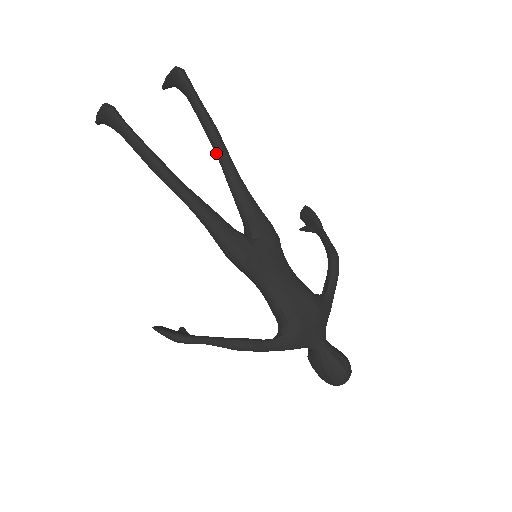
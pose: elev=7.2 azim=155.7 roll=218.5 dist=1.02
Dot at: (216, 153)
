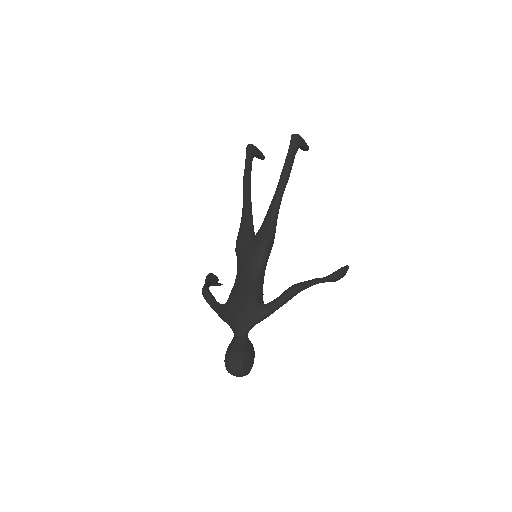
Dot at: (278, 185)
